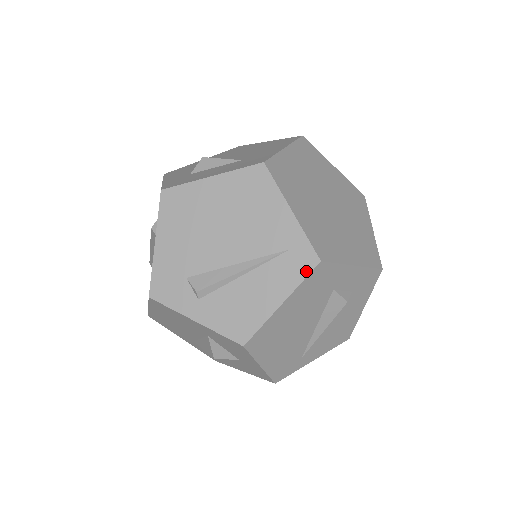
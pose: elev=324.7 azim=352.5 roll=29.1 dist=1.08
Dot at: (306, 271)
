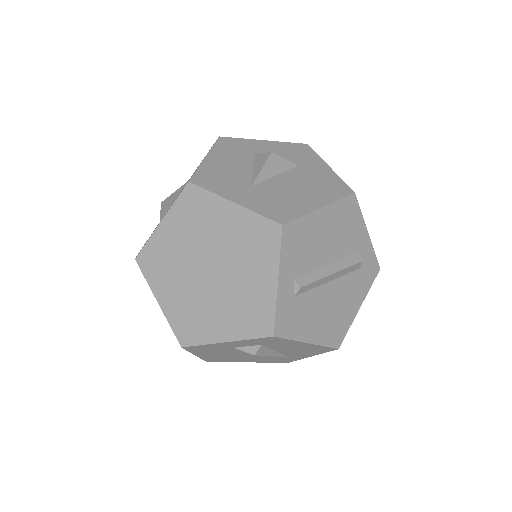
Dot at: occluded
